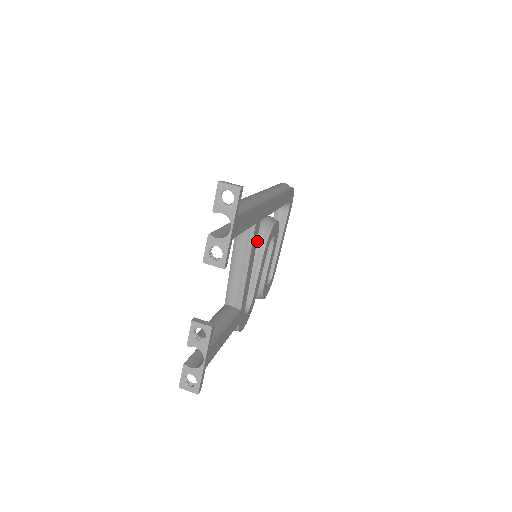
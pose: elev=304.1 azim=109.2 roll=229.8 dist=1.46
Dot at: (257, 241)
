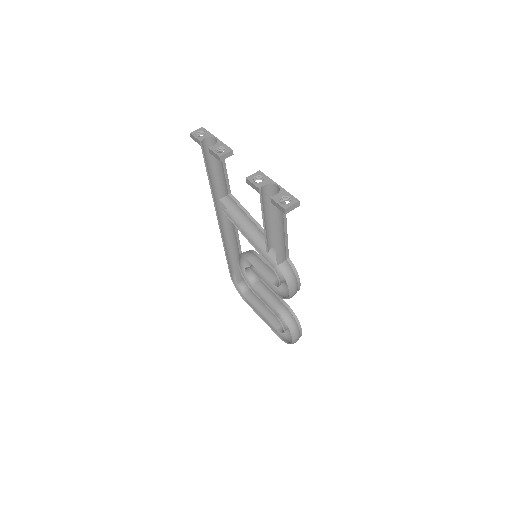
Dot at: (247, 253)
